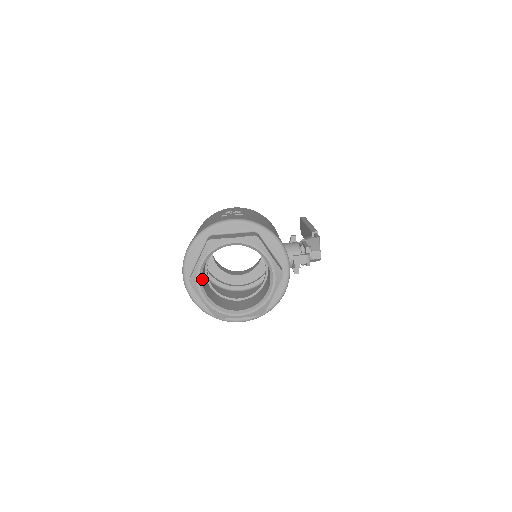
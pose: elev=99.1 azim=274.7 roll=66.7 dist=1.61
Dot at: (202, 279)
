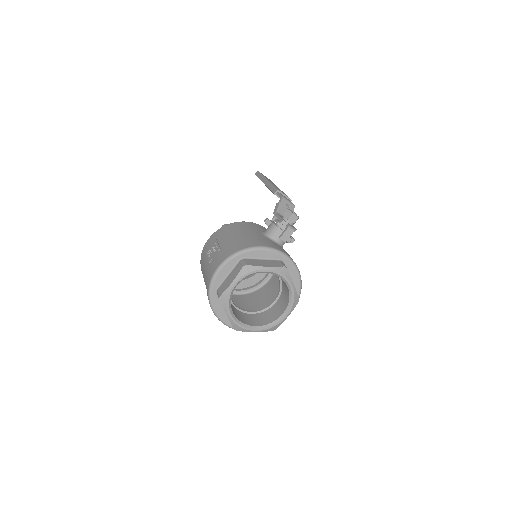
Dot at: (241, 321)
